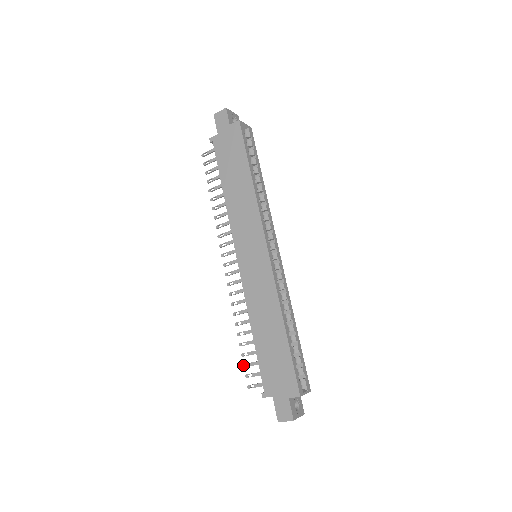
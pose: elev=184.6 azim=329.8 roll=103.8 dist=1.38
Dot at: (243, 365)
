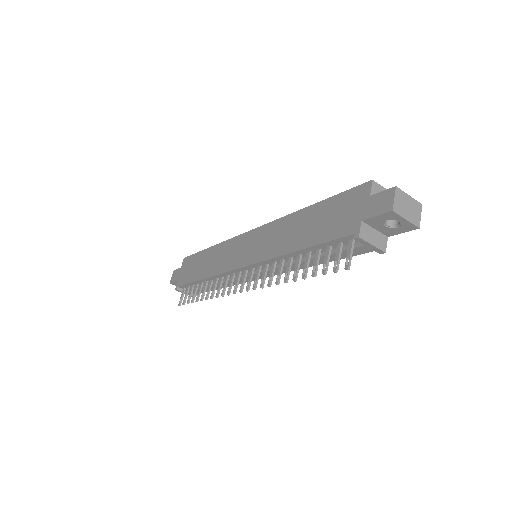
Dot at: occluded
